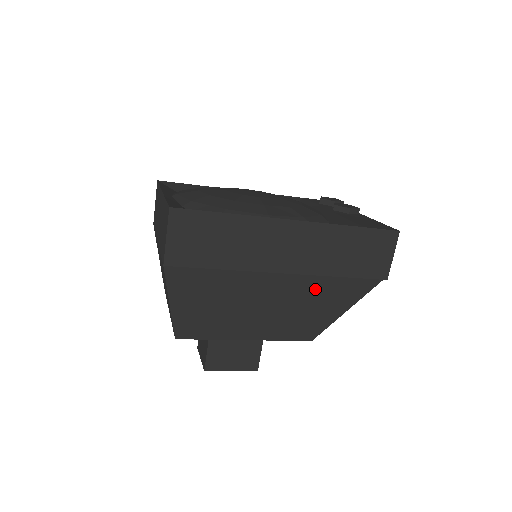
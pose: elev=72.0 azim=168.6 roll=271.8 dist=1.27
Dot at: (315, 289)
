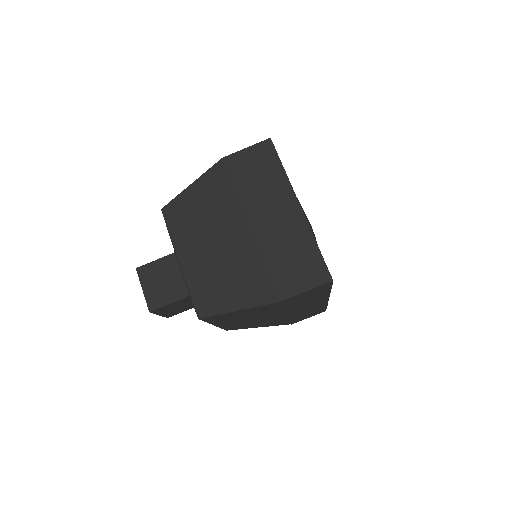
Dot at: (276, 321)
